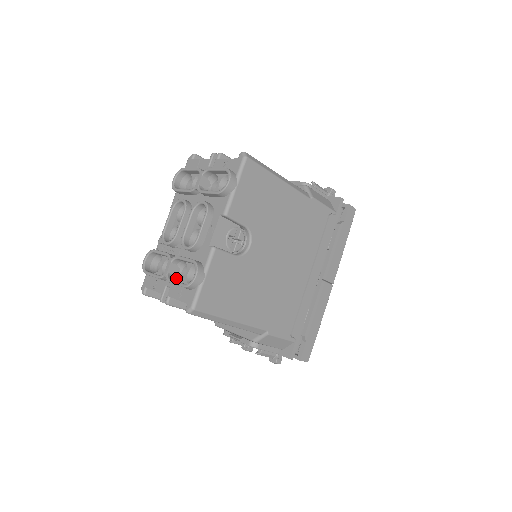
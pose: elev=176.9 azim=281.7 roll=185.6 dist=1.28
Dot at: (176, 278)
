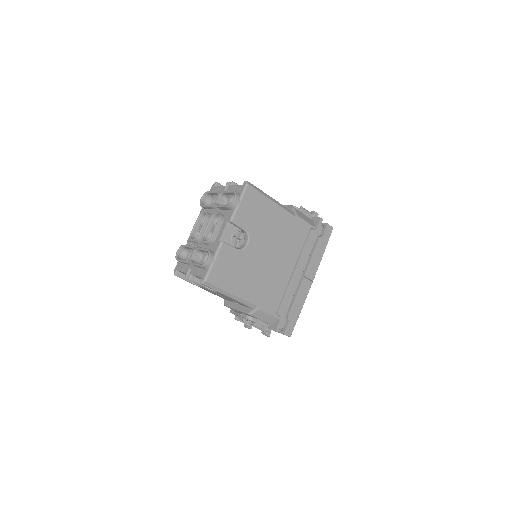
Dot at: (197, 263)
